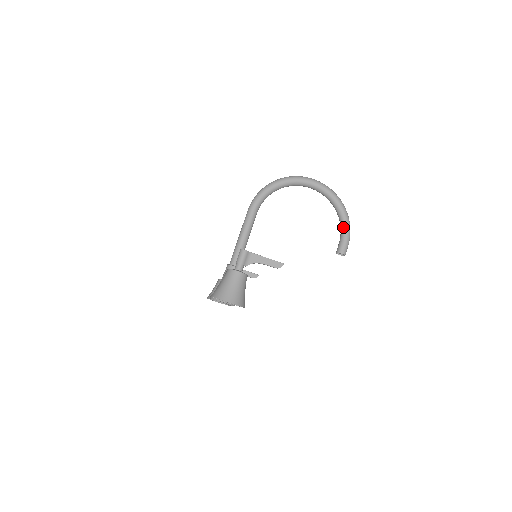
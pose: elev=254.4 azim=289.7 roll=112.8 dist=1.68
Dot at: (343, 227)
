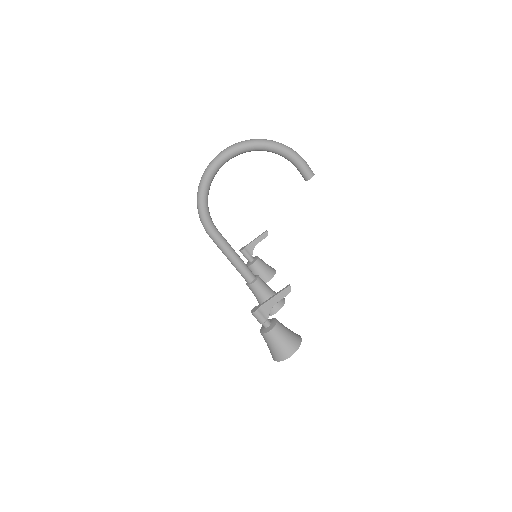
Dot at: (287, 158)
